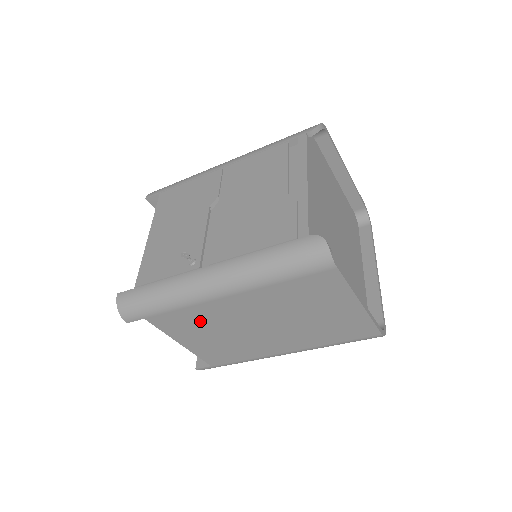
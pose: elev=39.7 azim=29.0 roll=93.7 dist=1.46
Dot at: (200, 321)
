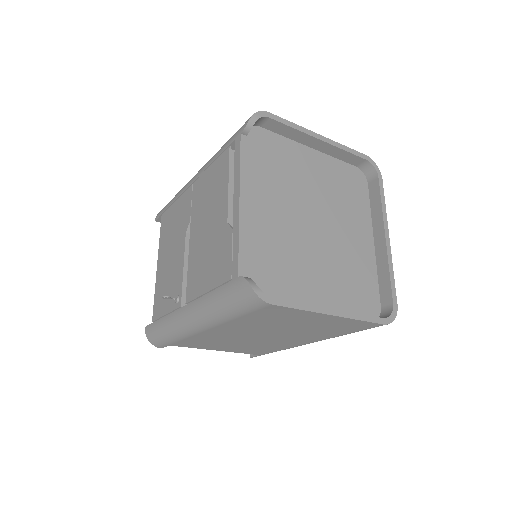
Dot at: (211, 341)
